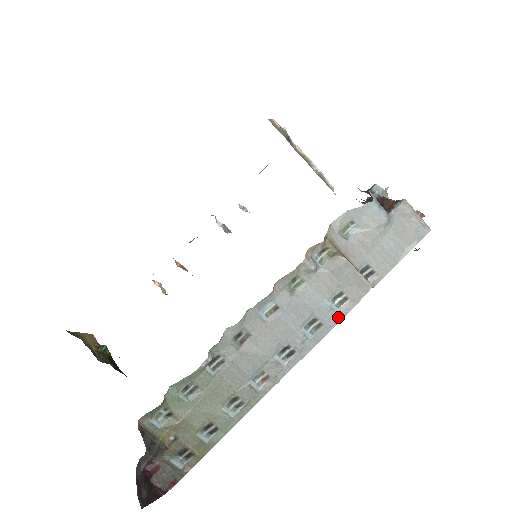
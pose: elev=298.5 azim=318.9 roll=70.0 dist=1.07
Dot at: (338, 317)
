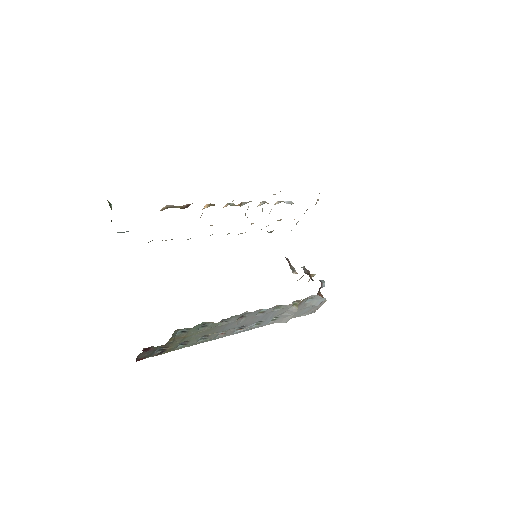
Dot at: (266, 324)
